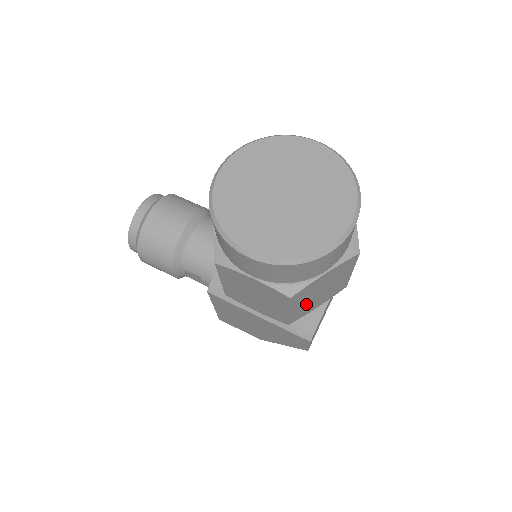
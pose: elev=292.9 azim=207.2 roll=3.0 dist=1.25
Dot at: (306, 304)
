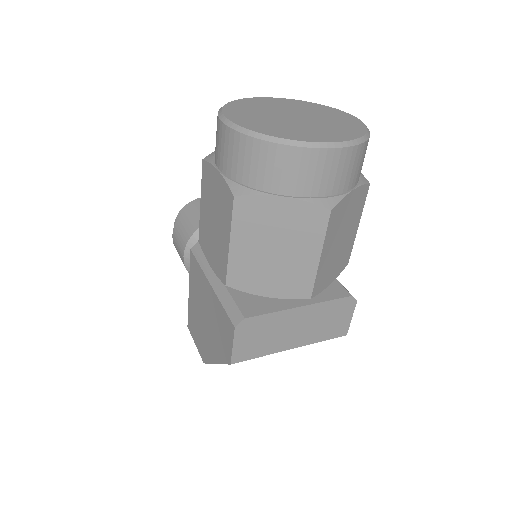
Dot at: (253, 257)
